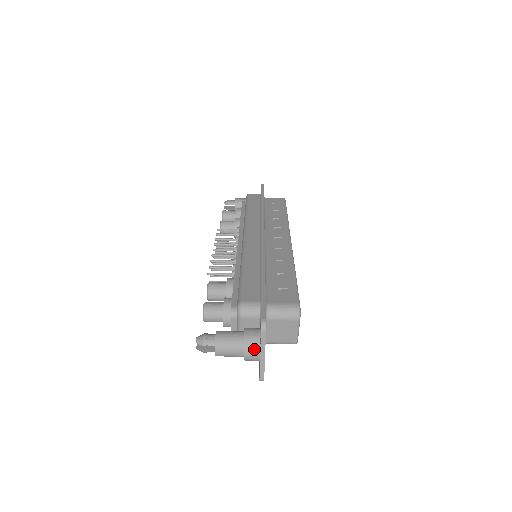
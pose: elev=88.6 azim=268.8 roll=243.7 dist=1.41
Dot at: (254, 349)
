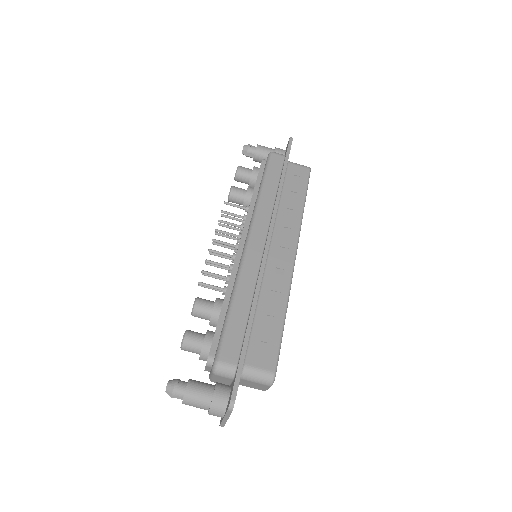
Dot at: (219, 413)
